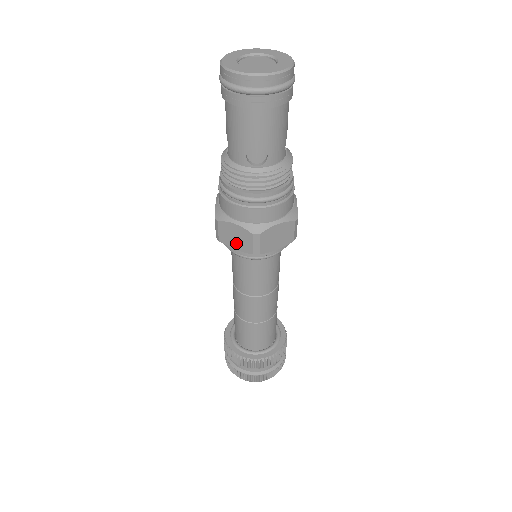
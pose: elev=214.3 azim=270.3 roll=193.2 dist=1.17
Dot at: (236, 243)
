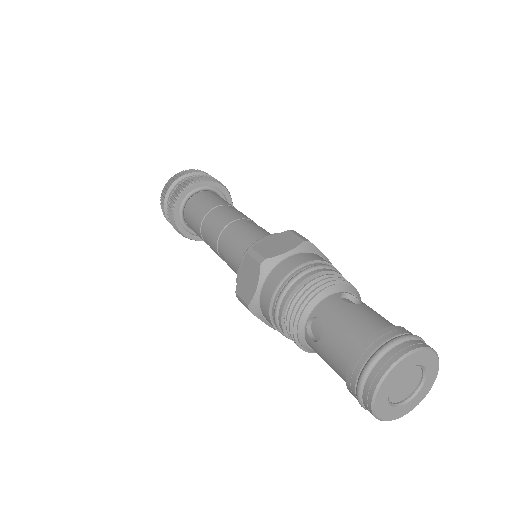
Dot at: occluded
